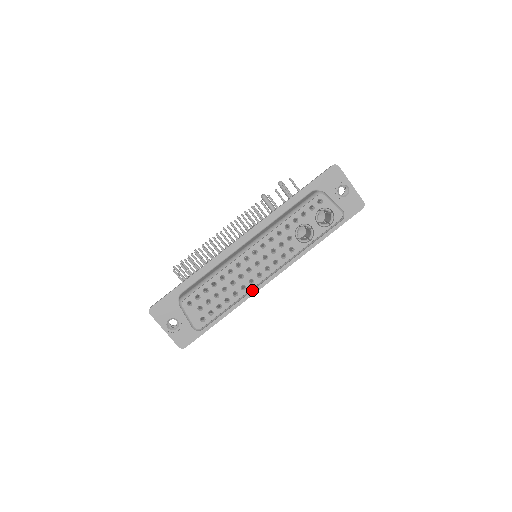
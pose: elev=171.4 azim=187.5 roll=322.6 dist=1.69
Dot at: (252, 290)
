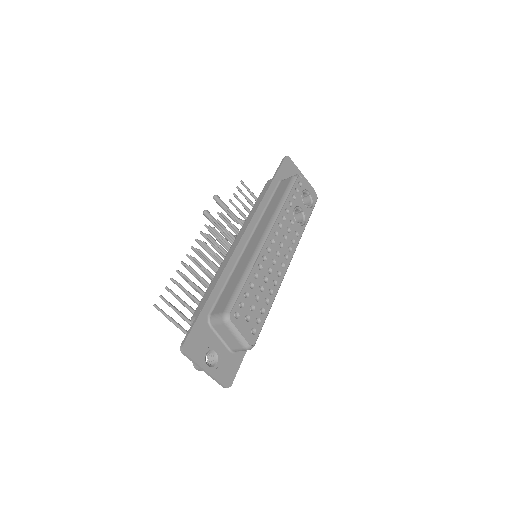
Dot at: (280, 285)
